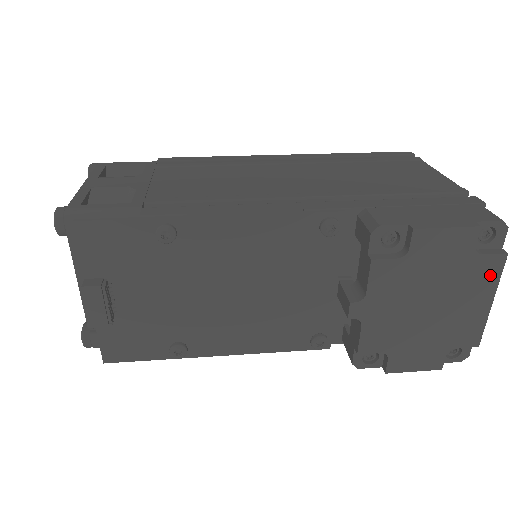
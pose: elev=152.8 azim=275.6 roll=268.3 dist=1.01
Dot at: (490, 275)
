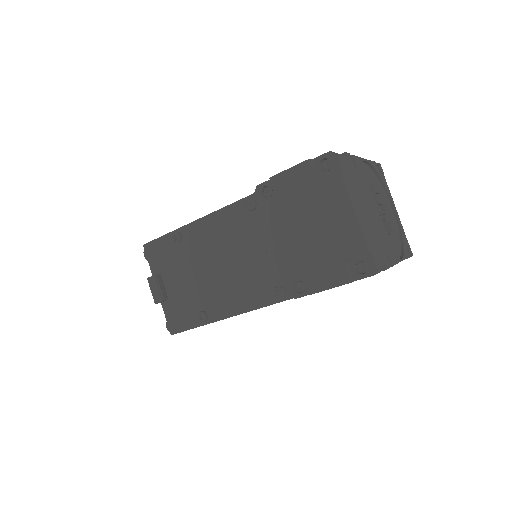
Dot at: (337, 190)
